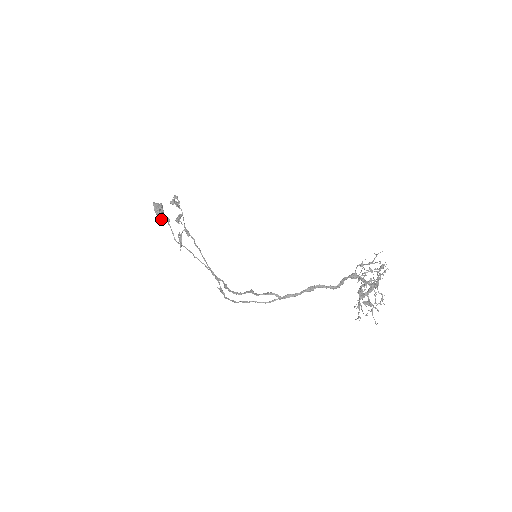
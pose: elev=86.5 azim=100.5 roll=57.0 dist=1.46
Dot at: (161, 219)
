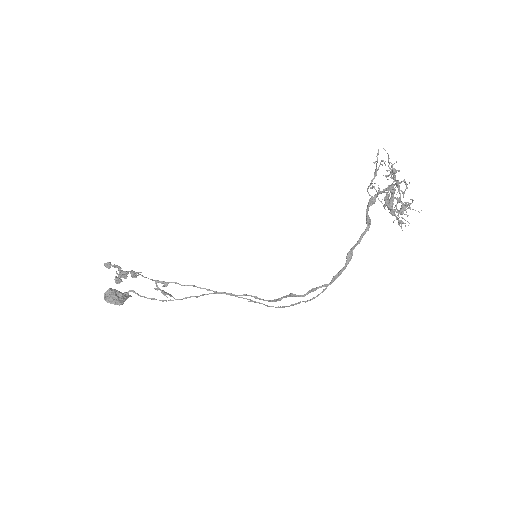
Dot at: occluded
